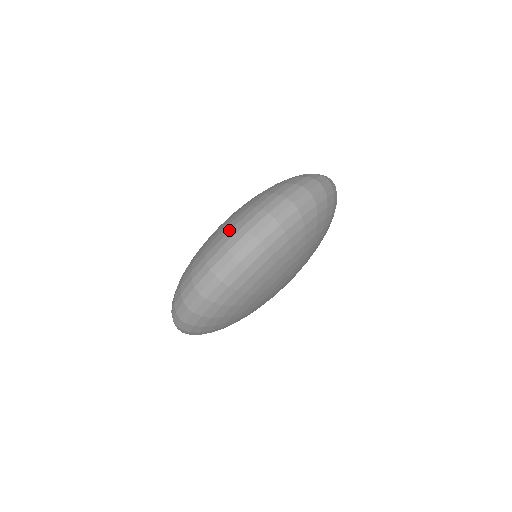
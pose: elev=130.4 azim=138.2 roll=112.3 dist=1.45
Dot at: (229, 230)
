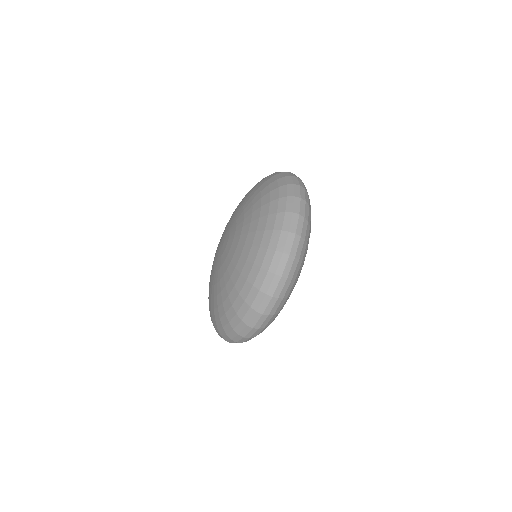
Dot at: (232, 317)
